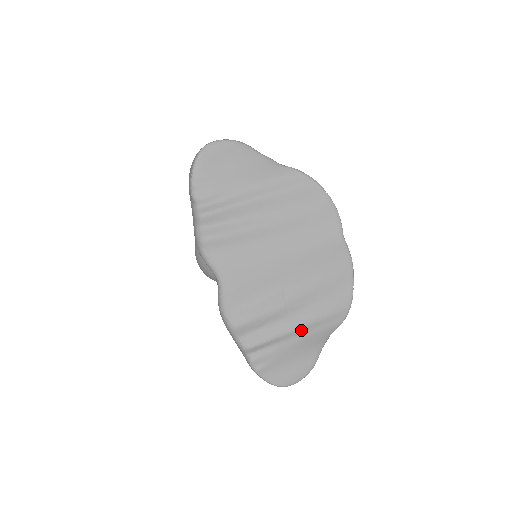
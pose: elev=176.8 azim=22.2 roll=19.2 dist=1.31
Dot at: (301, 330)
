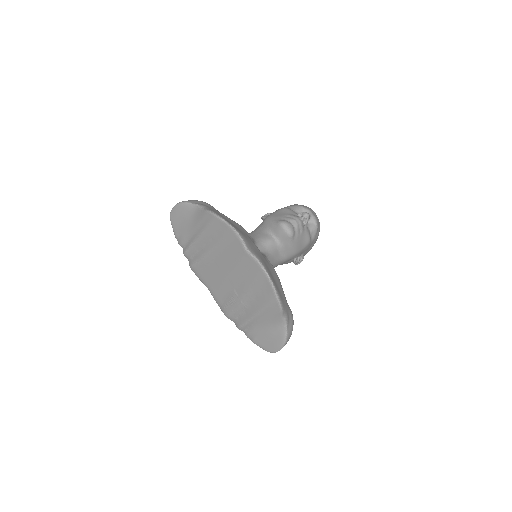
Dot at: (258, 316)
